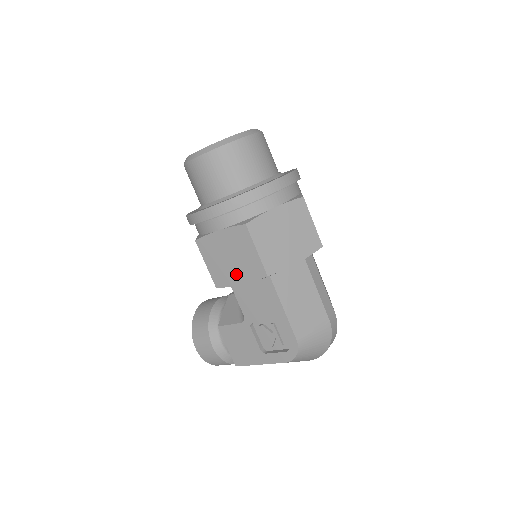
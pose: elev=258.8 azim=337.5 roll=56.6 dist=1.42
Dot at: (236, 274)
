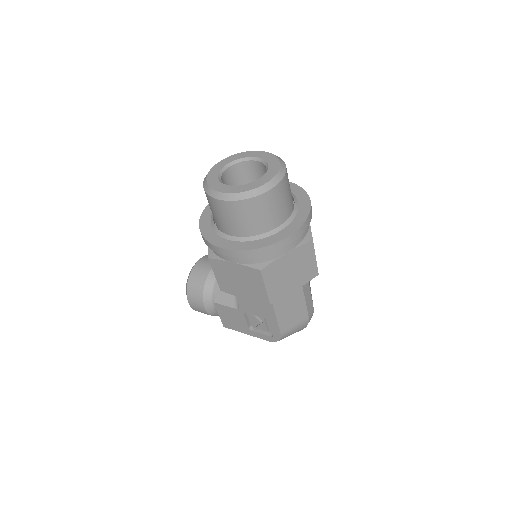
Dot at: (242, 292)
